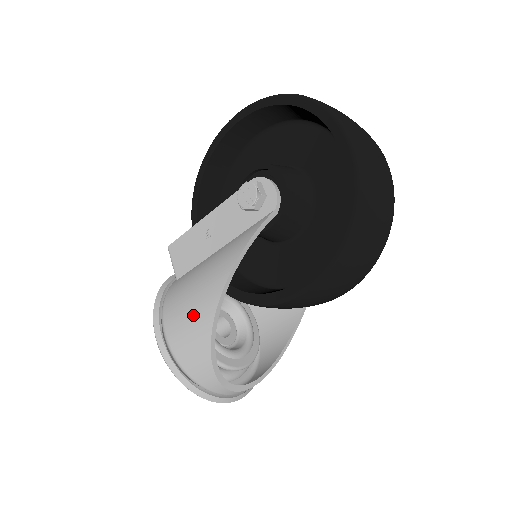
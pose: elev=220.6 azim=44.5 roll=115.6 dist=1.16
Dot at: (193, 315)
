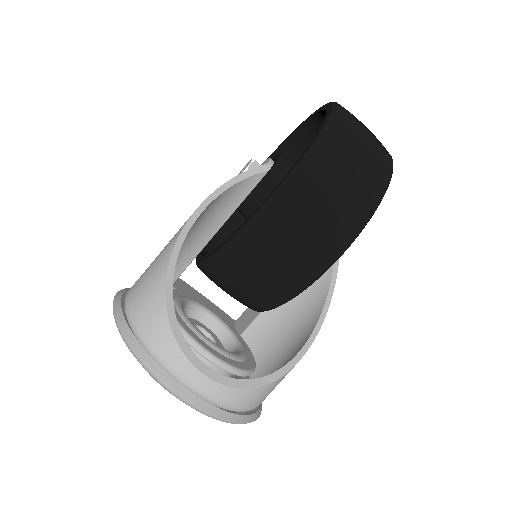
Dot at: (162, 250)
